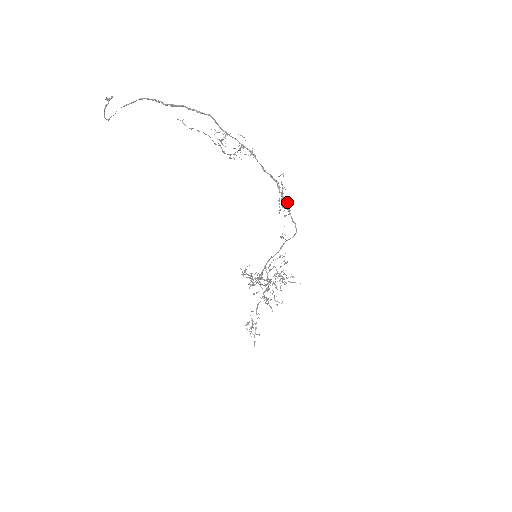
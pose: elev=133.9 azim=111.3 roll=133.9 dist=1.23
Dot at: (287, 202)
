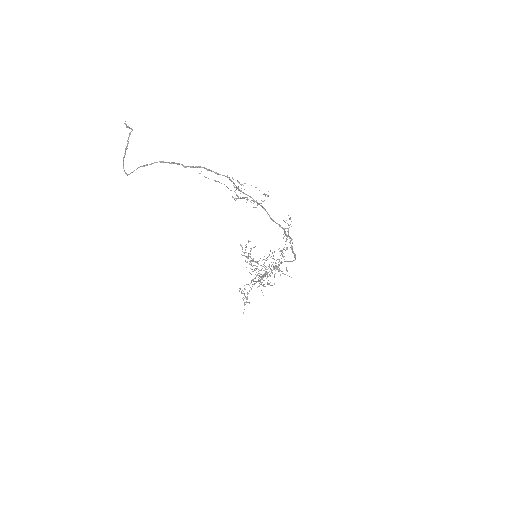
Dot at: (291, 239)
